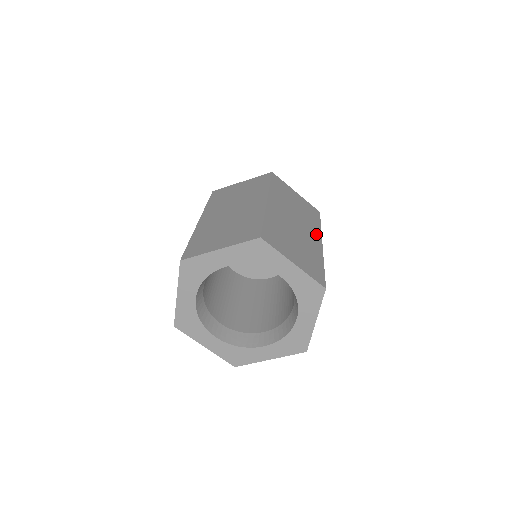
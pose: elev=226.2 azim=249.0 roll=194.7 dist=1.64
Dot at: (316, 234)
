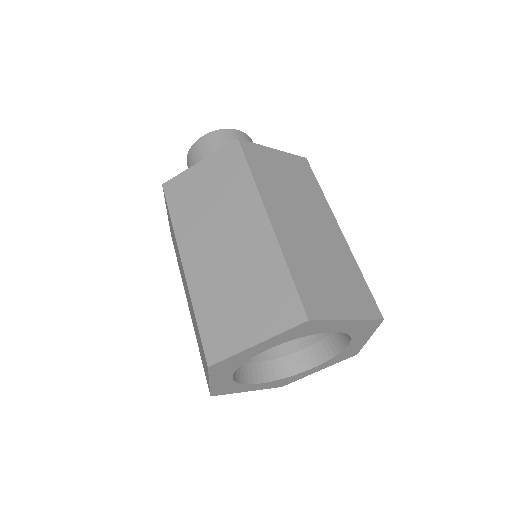
Dot at: occluded
